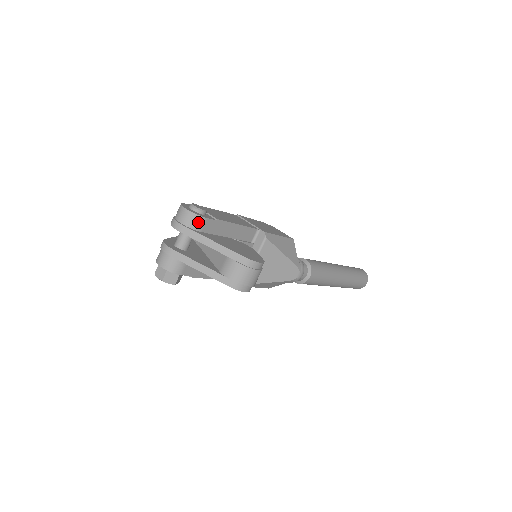
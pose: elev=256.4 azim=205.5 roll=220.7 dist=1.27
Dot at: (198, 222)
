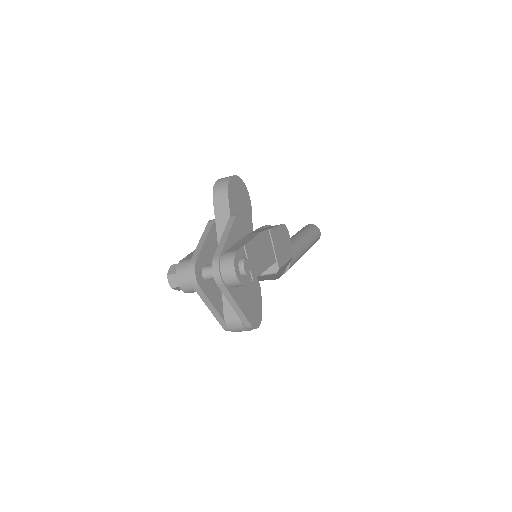
Dot at: (237, 286)
